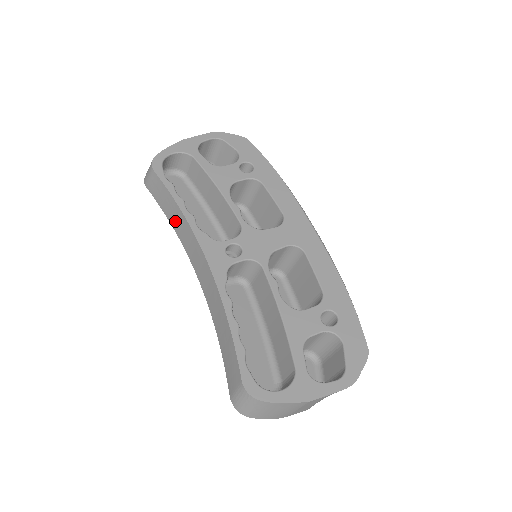
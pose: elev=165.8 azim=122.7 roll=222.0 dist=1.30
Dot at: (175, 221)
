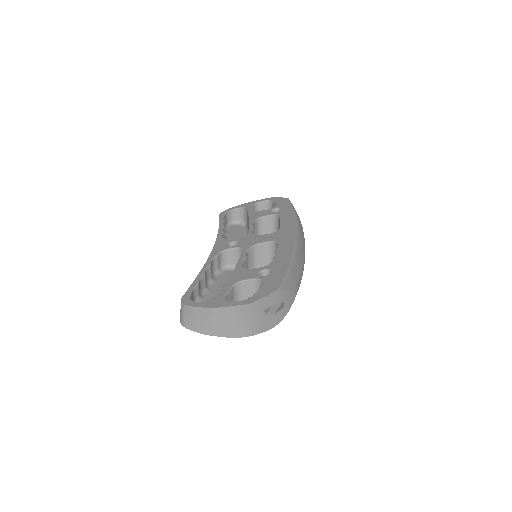
Dot at: occluded
